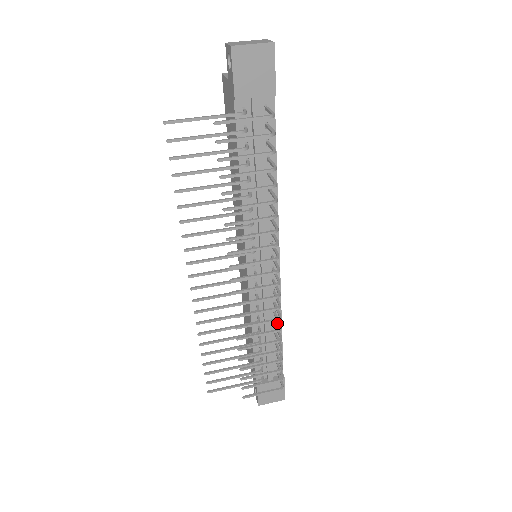
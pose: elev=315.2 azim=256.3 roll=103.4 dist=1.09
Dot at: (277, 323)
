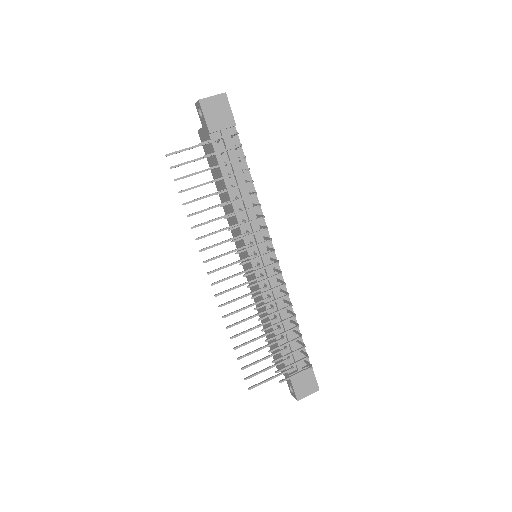
Dot at: (289, 310)
